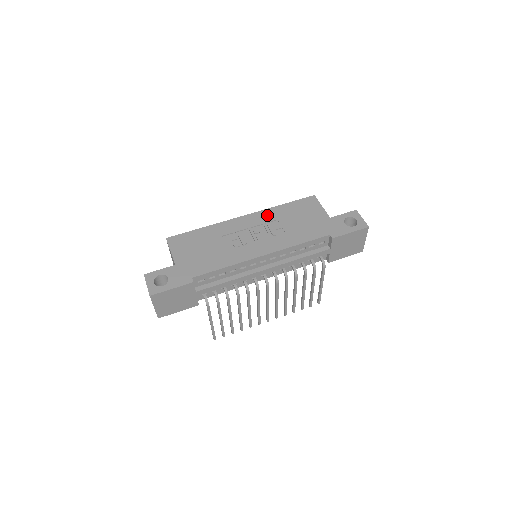
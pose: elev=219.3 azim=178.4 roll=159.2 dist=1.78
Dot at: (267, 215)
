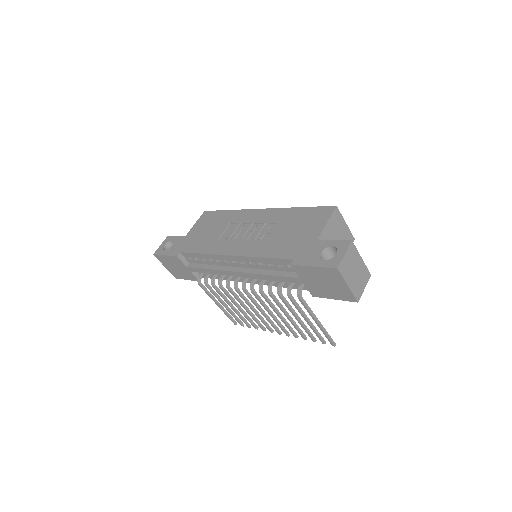
Dot at: (276, 215)
